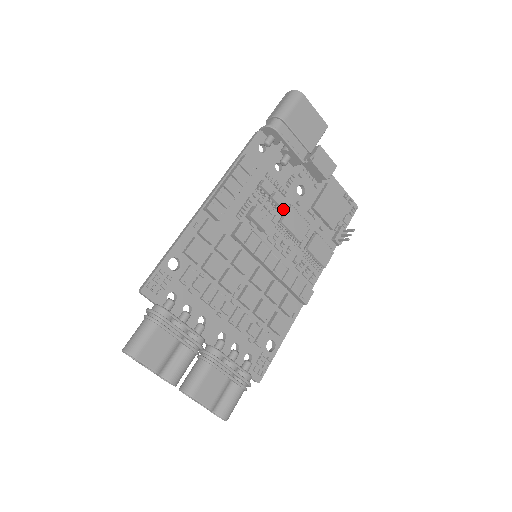
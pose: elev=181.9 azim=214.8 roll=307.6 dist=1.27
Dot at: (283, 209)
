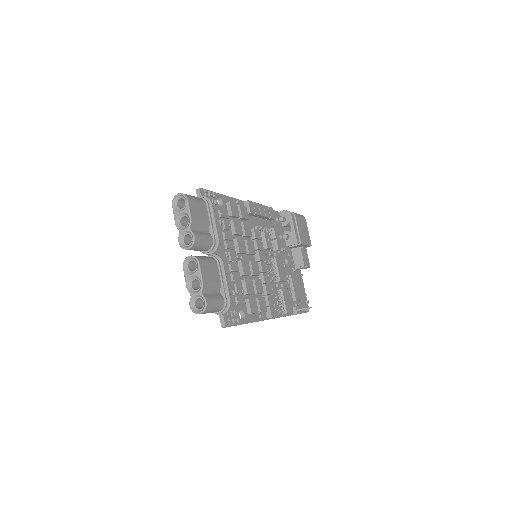
Dot at: (277, 255)
